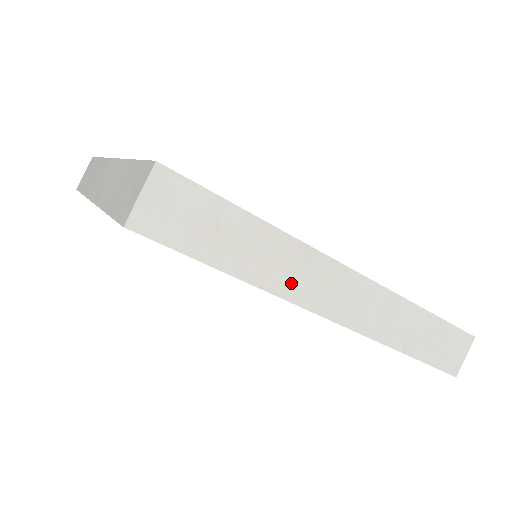
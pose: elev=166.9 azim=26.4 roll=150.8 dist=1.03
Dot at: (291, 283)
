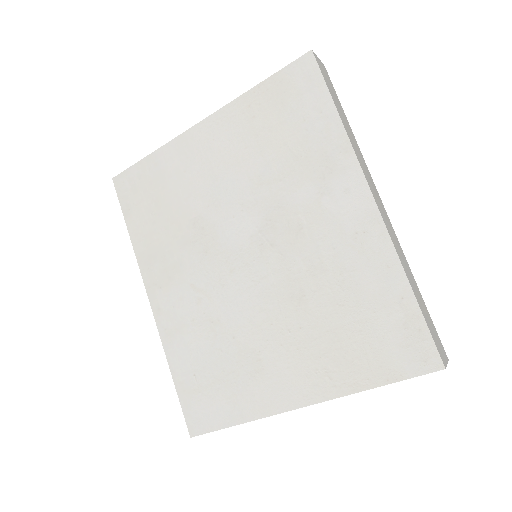
Dot at: (358, 157)
